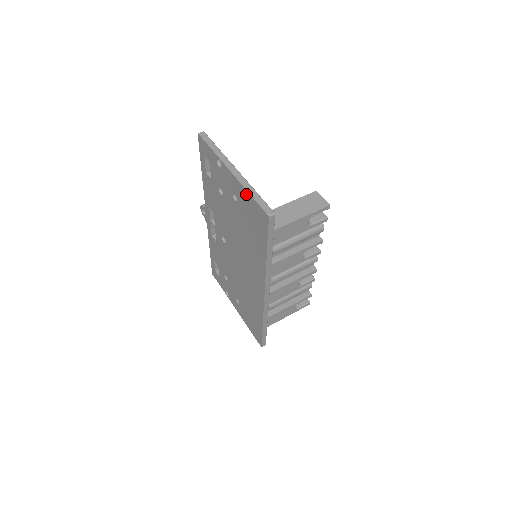
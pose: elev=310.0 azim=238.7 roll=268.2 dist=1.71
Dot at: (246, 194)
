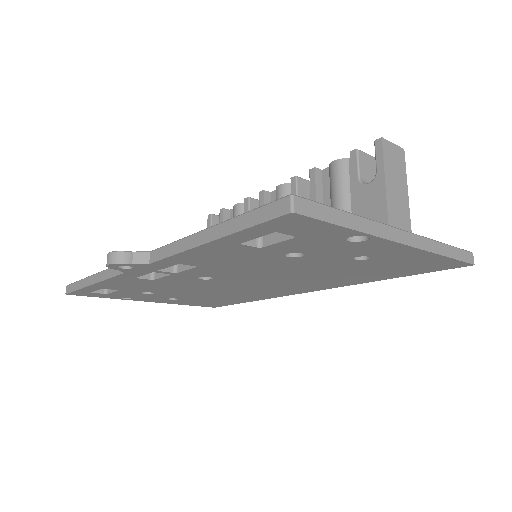
Dot at: (429, 257)
